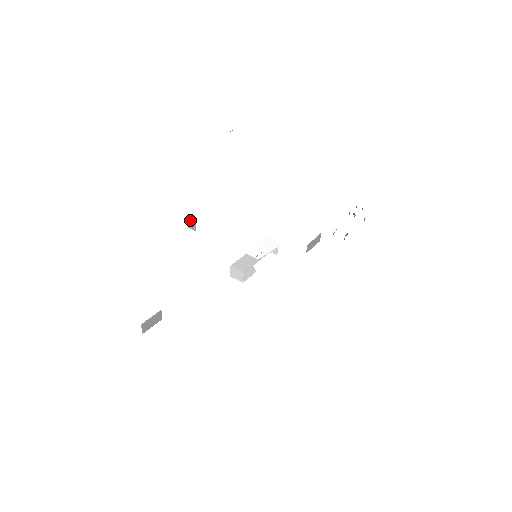
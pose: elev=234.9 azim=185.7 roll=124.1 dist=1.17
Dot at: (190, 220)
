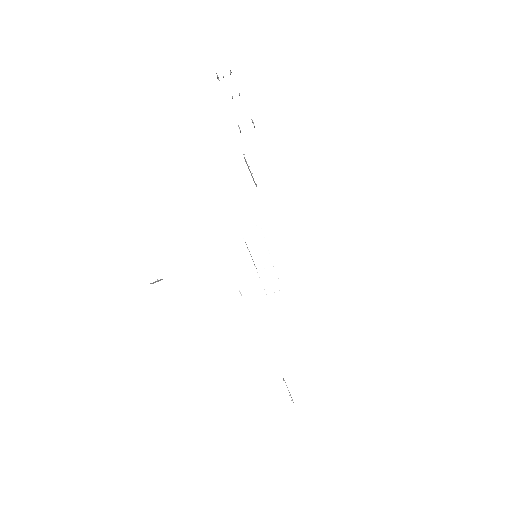
Dot at: (151, 283)
